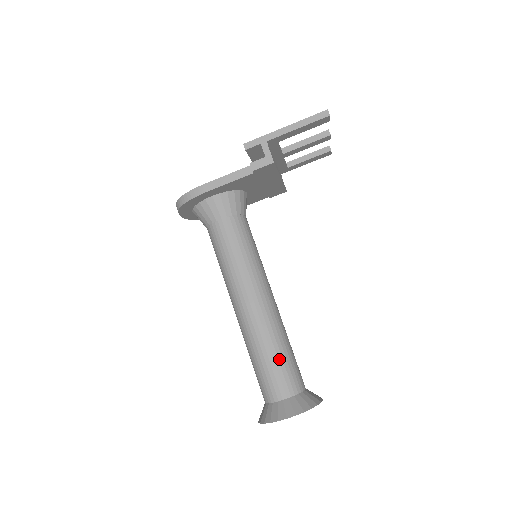
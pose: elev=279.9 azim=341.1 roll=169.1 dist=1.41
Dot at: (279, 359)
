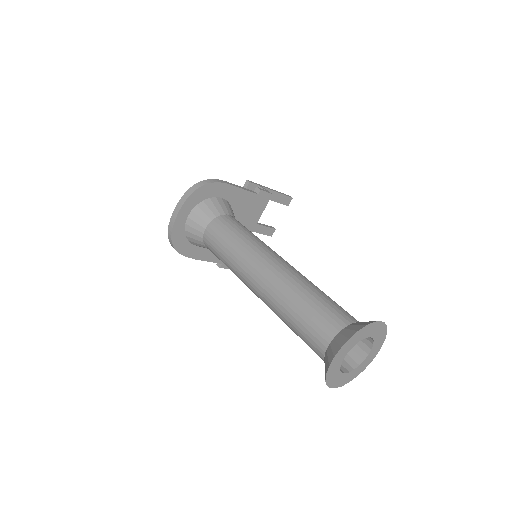
Dot at: occluded
